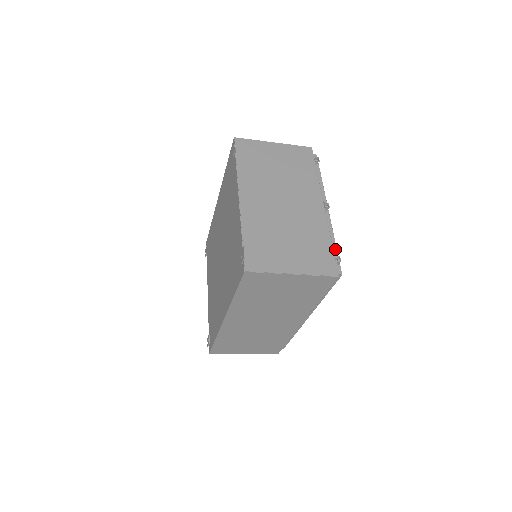
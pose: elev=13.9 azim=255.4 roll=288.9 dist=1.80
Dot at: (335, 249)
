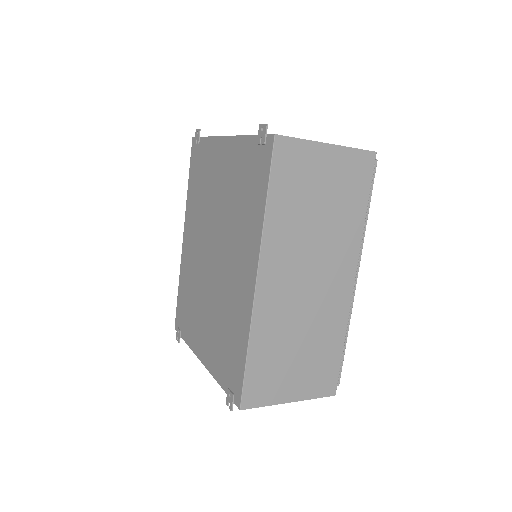
Dot at: occluded
